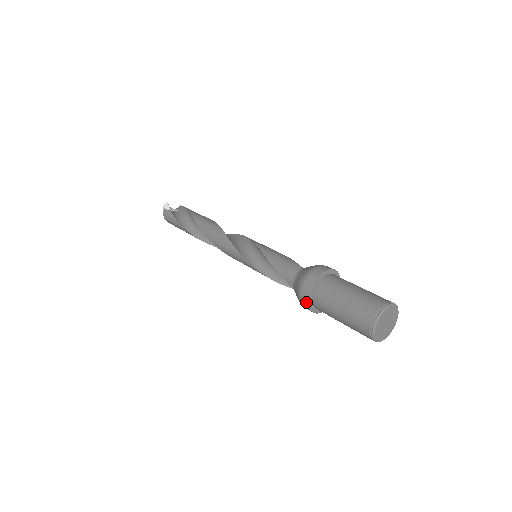
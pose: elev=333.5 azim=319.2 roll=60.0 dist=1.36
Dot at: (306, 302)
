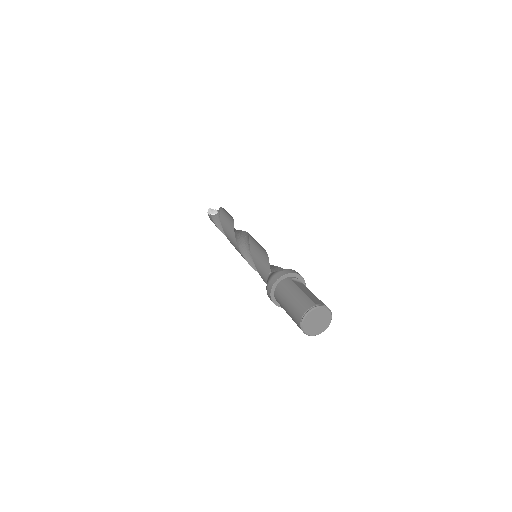
Dot at: occluded
